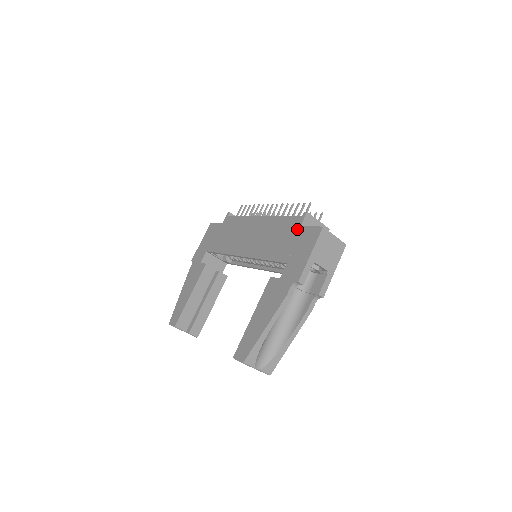
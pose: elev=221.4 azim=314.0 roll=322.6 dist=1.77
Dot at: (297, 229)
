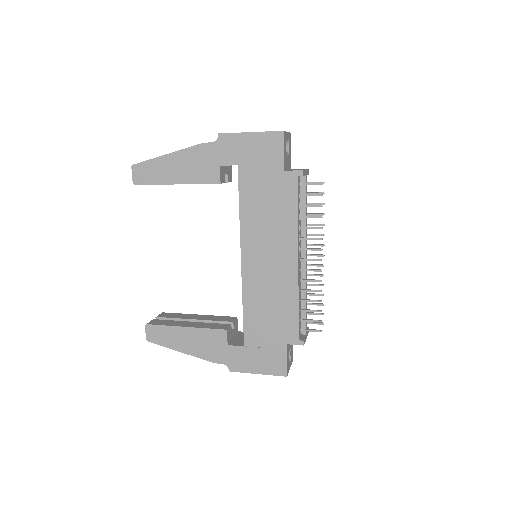
Dot at: (282, 342)
